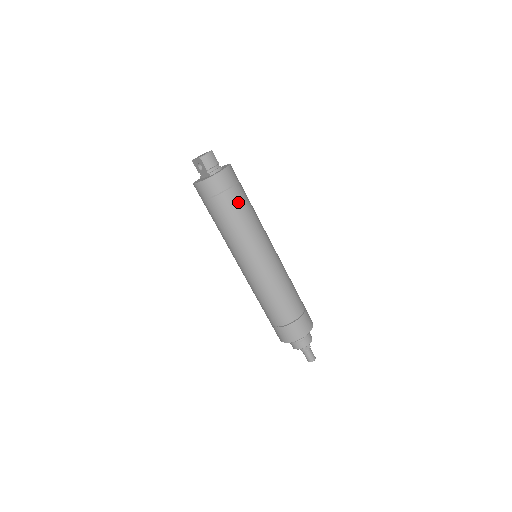
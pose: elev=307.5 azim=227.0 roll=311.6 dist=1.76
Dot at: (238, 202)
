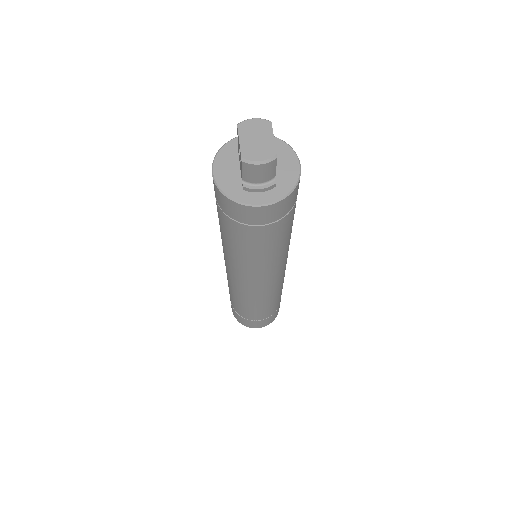
Dot at: (262, 240)
